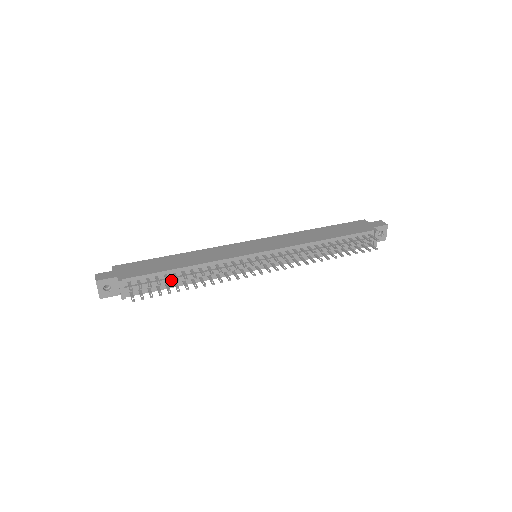
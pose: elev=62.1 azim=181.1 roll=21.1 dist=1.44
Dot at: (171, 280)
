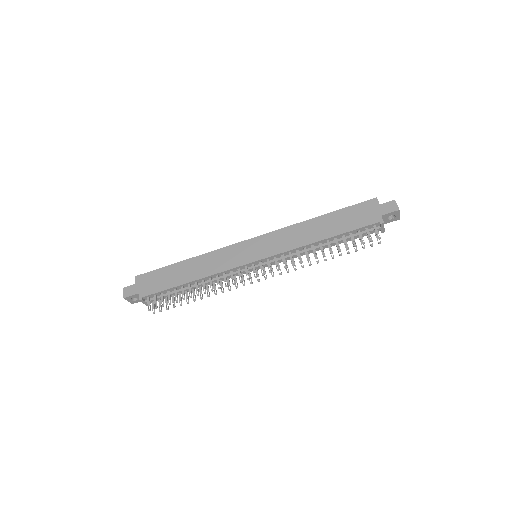
Dot at: (181, 291)
